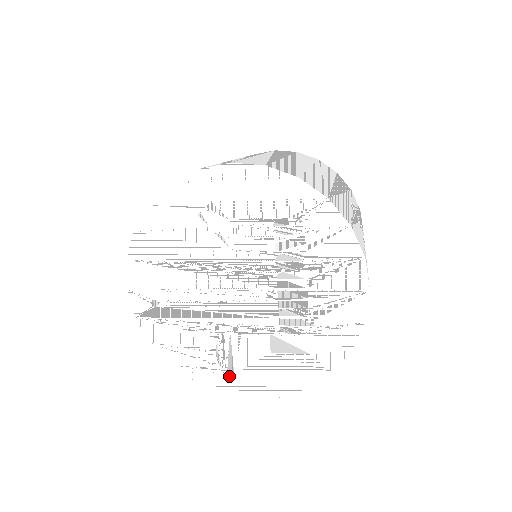
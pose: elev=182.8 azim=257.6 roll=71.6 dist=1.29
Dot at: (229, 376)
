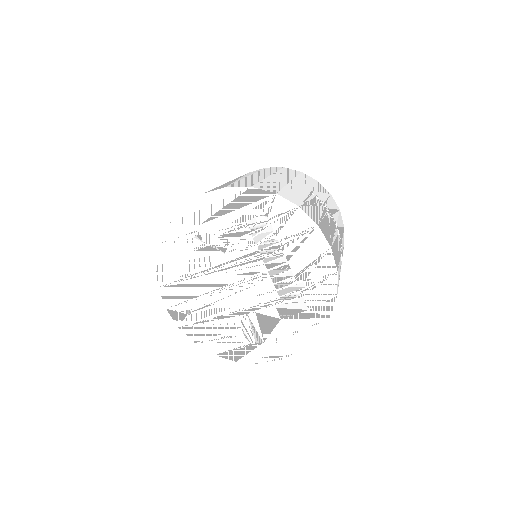
Dot at: (259, 348)
